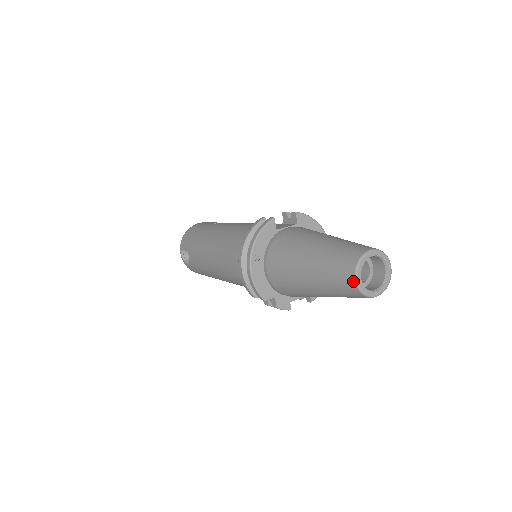
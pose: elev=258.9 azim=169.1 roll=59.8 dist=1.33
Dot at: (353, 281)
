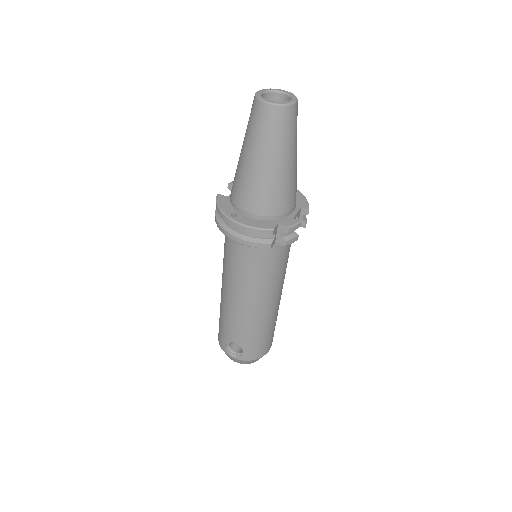
Dot at: (268, 106)
